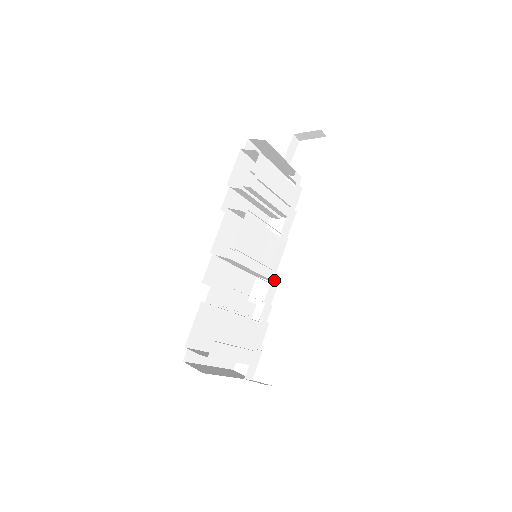
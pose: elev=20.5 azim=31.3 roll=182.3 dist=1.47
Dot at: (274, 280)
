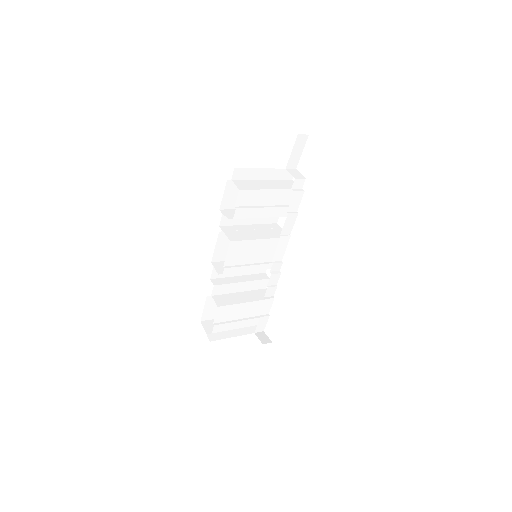
Dot at: (278, 267)
